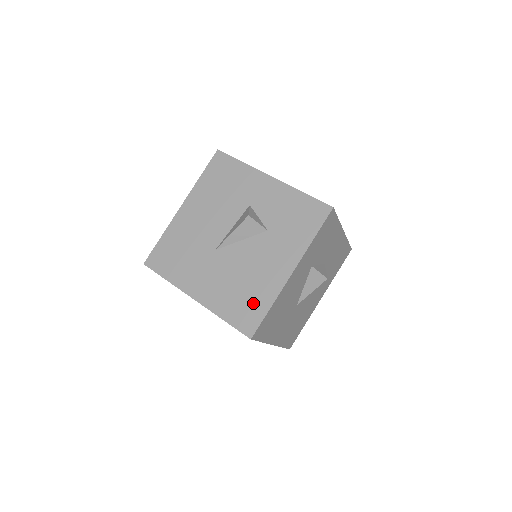
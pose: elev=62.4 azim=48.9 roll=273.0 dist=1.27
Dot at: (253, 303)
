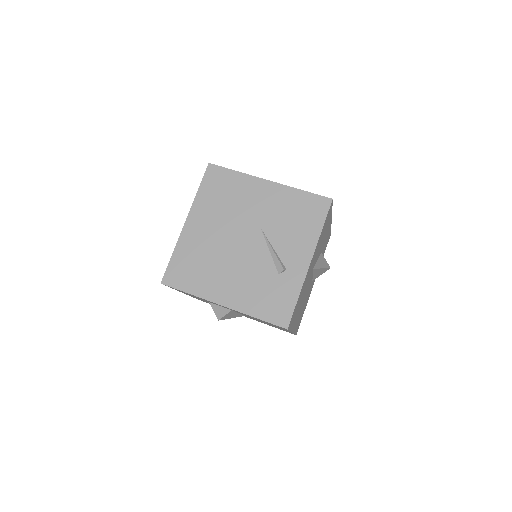
Dot at: occluded
